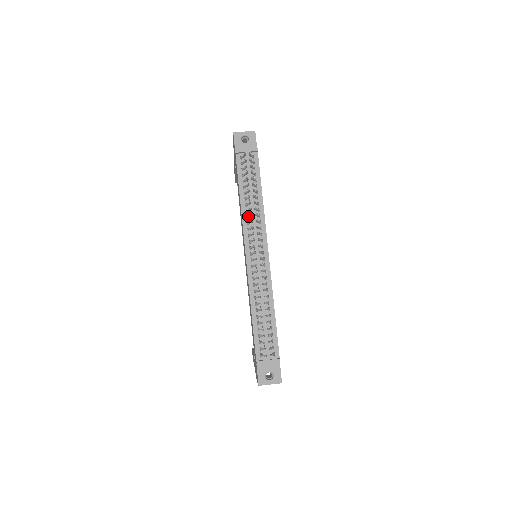
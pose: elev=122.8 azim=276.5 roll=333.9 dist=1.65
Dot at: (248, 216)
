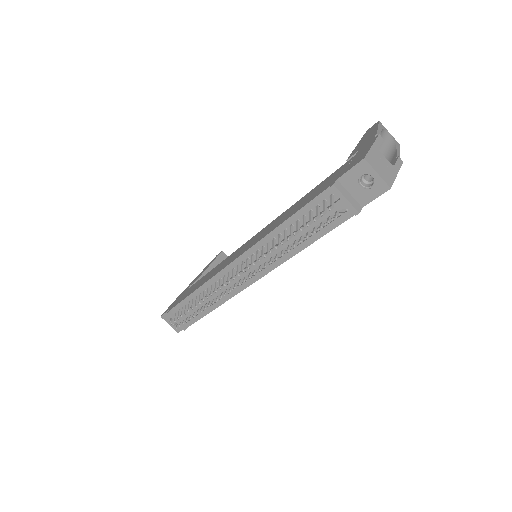
Dot at: (267, 247)
